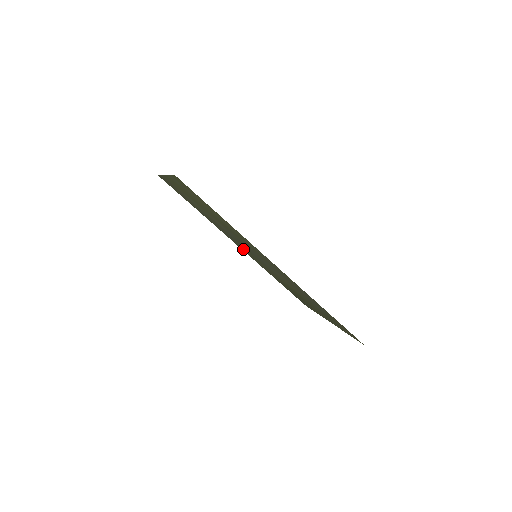
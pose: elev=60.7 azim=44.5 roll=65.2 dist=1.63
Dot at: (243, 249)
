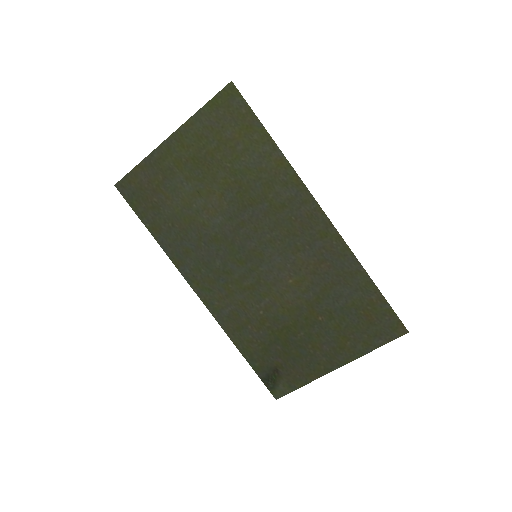
Dot at: (212, 288)
